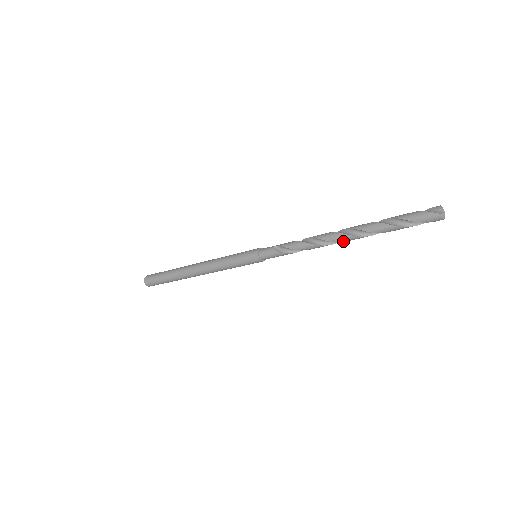
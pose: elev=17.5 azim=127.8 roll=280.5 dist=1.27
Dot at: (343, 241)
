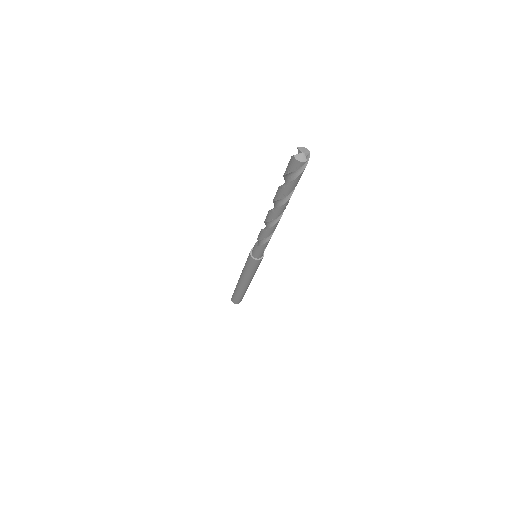
Dot at: (273, 219)
